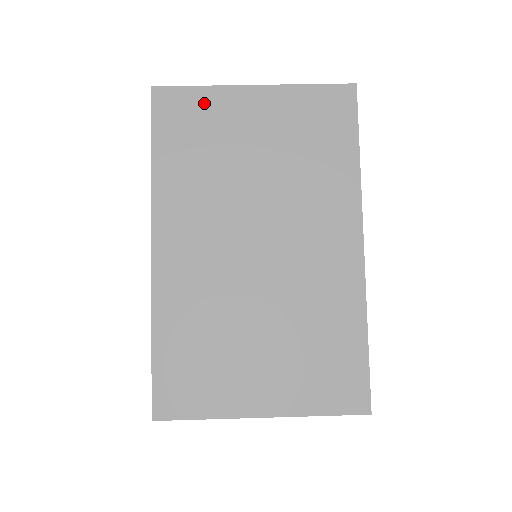
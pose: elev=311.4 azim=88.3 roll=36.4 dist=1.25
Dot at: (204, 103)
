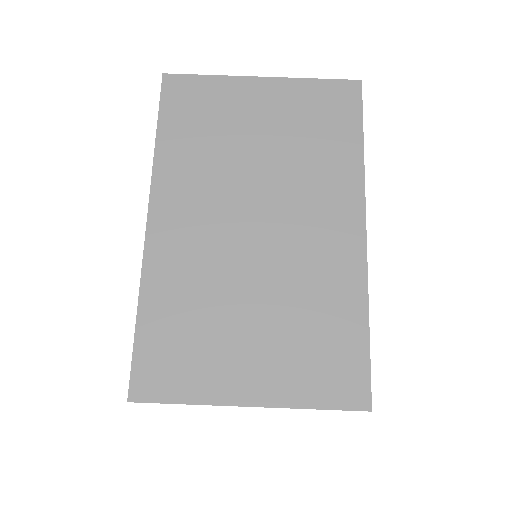
Dot at: (212, 90)
